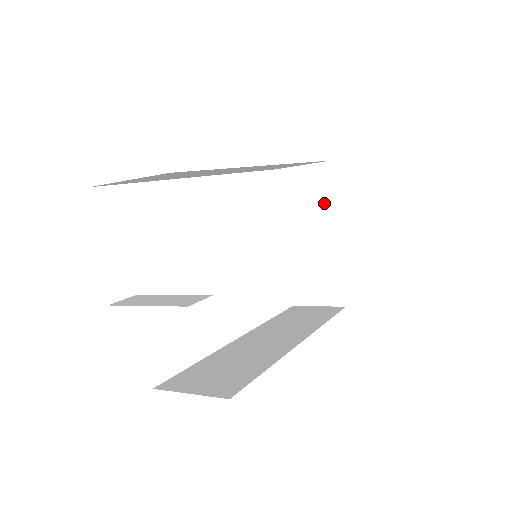
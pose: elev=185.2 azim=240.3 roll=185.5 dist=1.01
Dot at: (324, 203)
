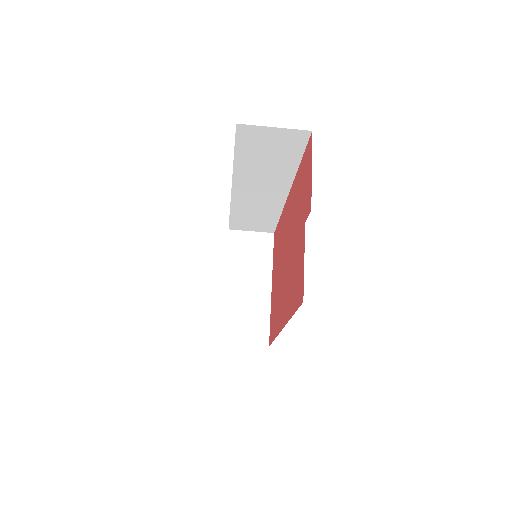
Dot at: (264, 262)
